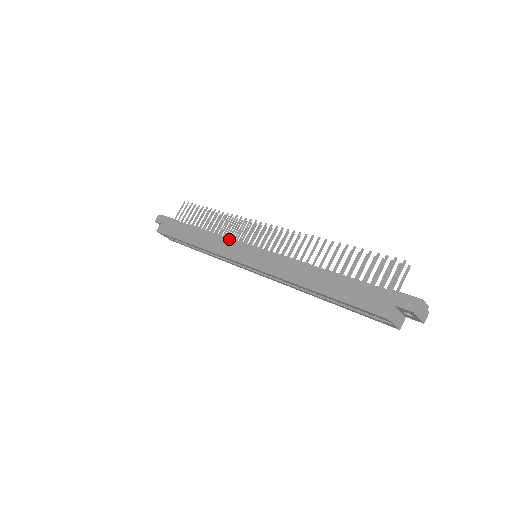
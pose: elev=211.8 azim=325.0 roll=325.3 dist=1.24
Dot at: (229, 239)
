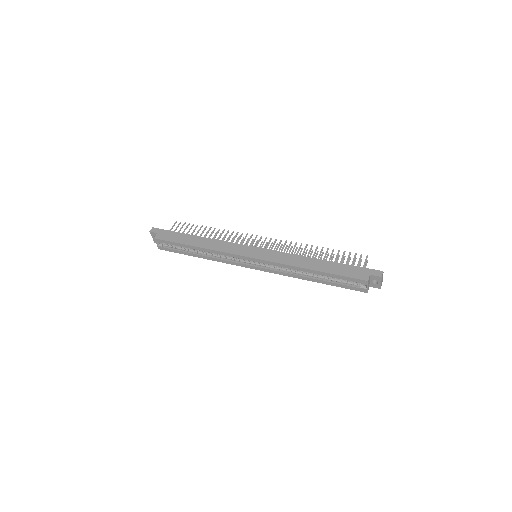
Dot at: (234, 243)
